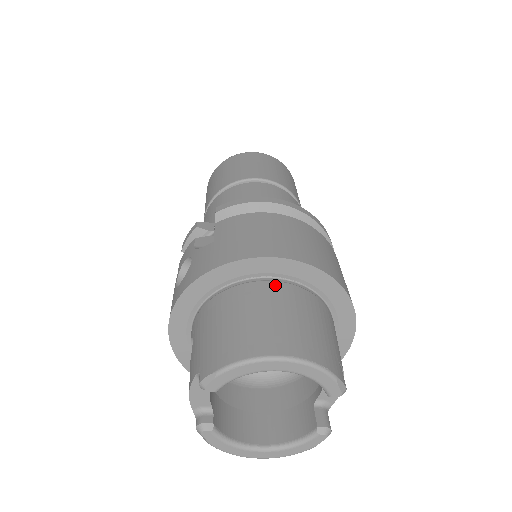
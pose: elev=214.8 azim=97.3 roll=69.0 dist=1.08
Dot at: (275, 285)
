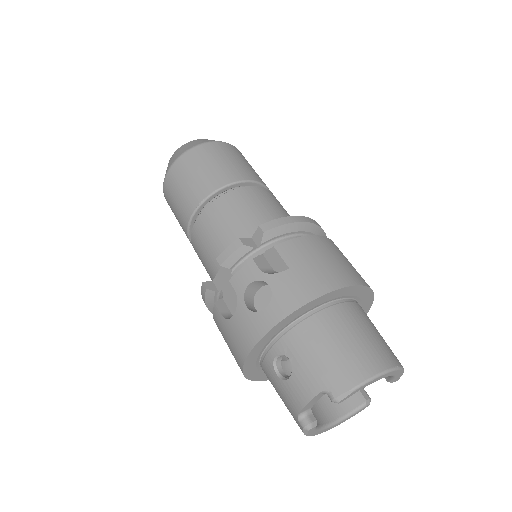
Dot at: (349, 306)
